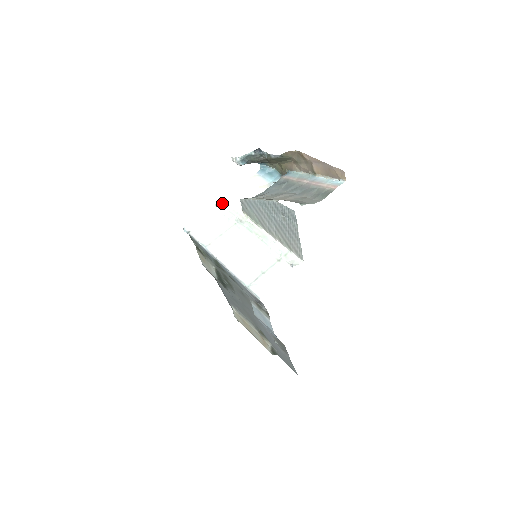
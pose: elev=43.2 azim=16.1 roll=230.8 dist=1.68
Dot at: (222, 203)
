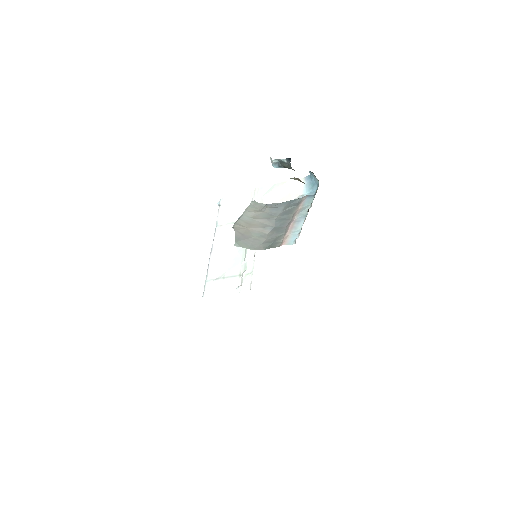
Dot at: (256, 193)
